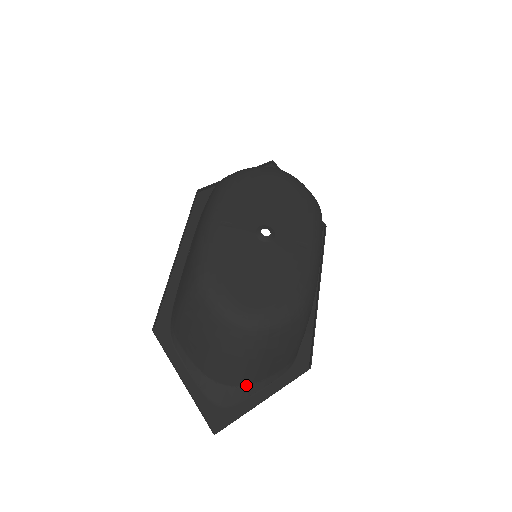
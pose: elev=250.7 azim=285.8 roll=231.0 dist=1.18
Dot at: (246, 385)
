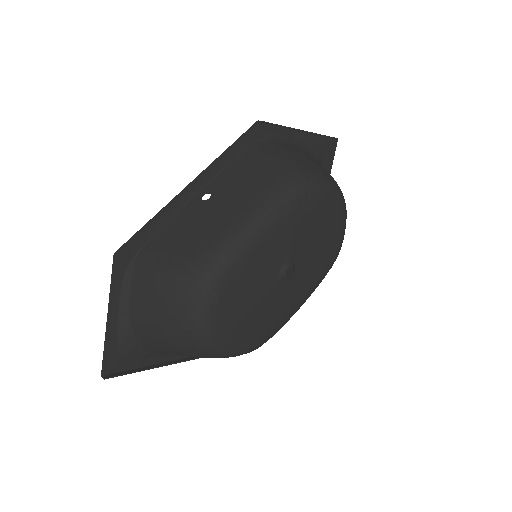
Dot at: (156, 351)
